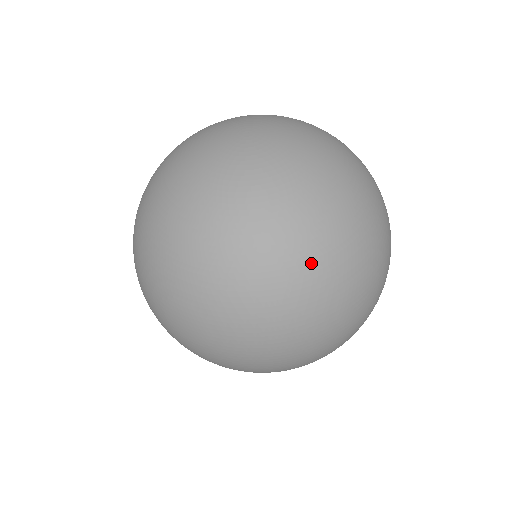
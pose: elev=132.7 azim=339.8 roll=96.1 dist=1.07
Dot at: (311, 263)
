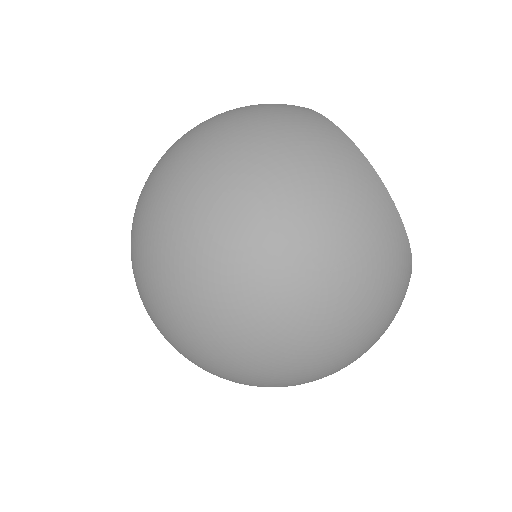
Dot at: (261, 384)
